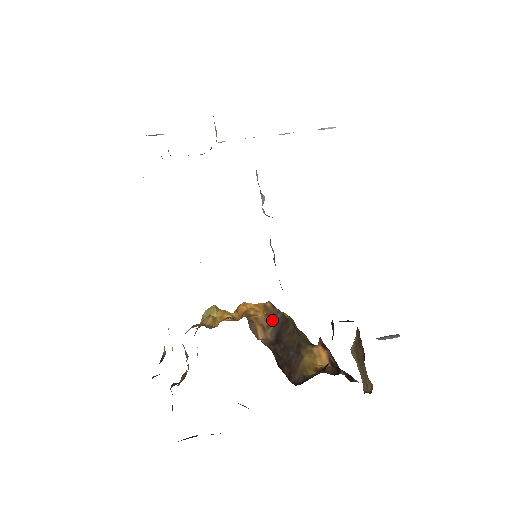
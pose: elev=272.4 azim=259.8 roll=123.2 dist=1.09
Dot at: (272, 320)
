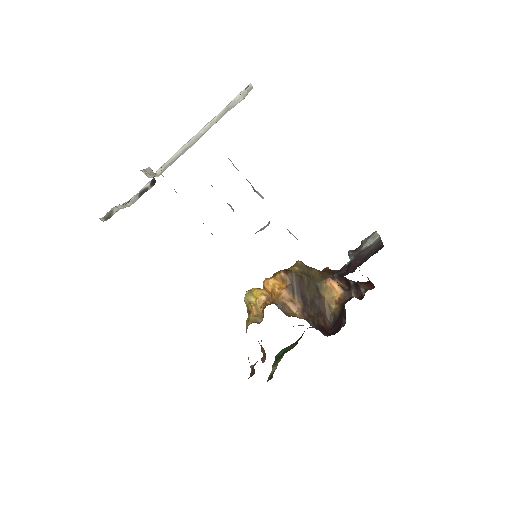
Dot at: (293, 288)
